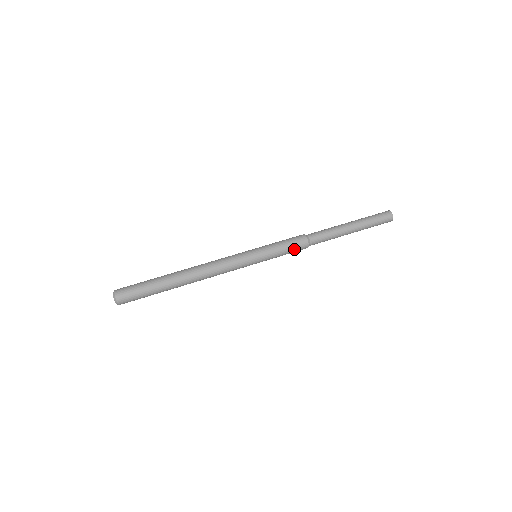
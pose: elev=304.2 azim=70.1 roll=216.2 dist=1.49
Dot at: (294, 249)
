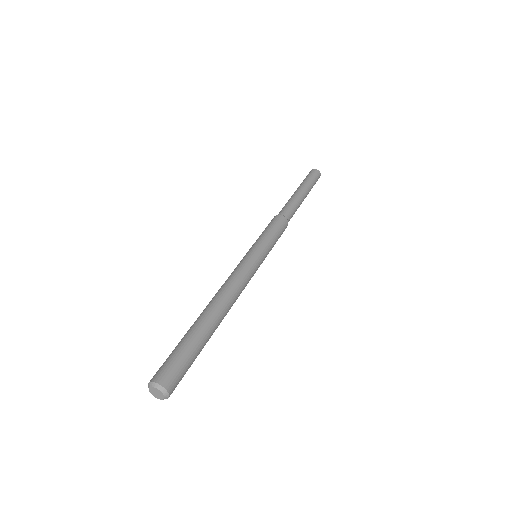
Dot at: occluded
